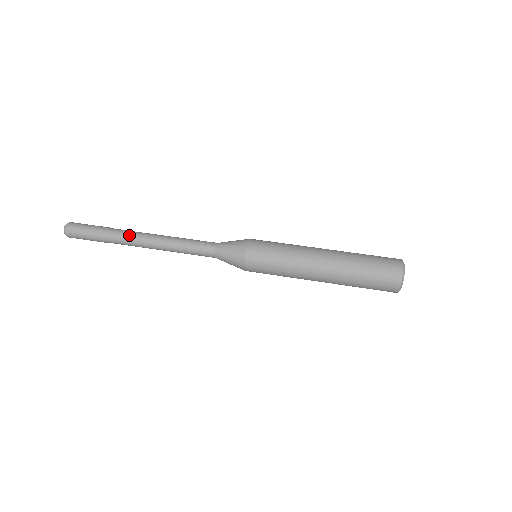
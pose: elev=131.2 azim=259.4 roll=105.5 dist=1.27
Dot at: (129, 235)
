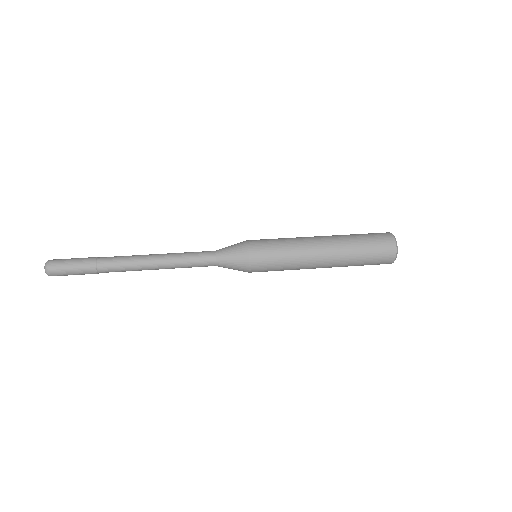
Dot at: (121, 265)
